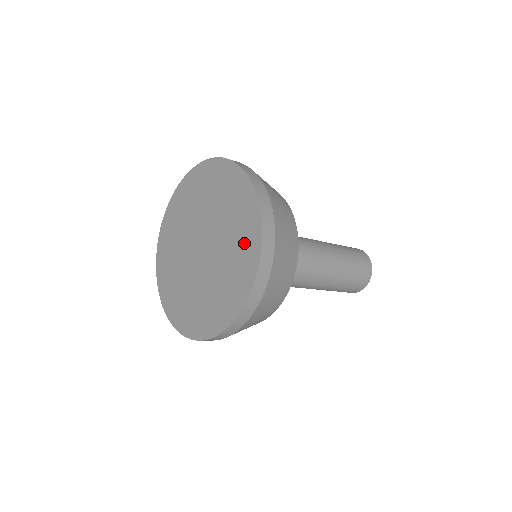
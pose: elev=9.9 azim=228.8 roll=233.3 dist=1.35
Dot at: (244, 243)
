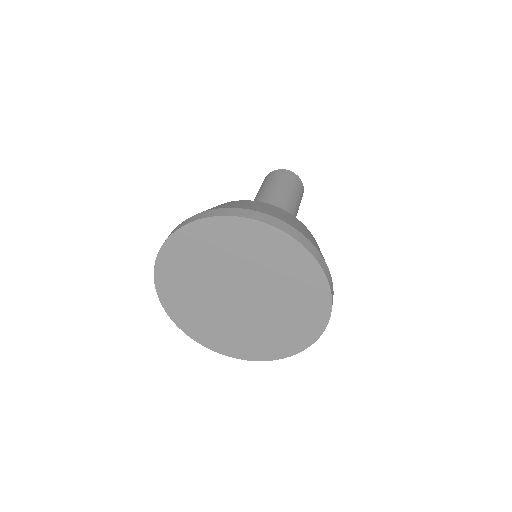
Dot at: (292, 267)
